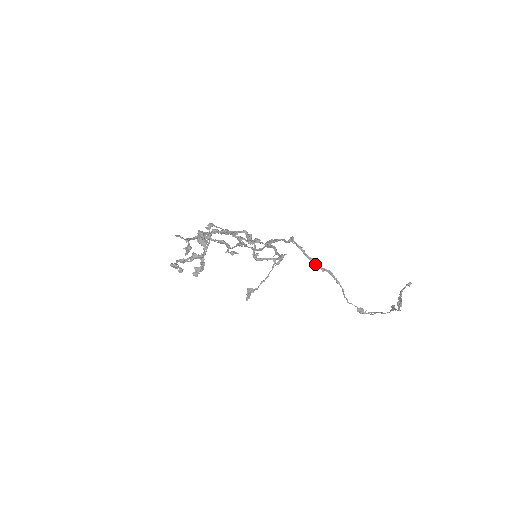
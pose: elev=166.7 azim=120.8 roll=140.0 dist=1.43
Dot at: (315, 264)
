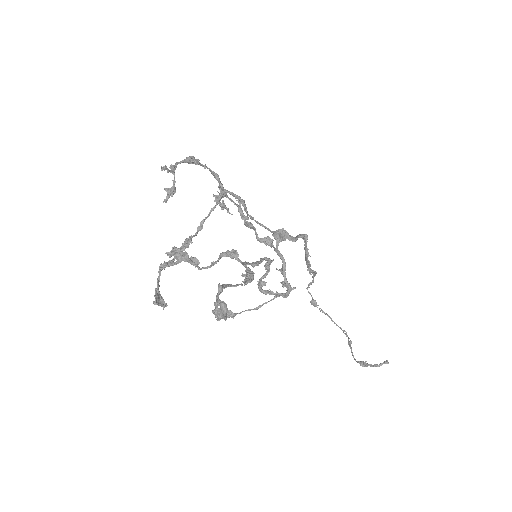
Dot at: (308, 267)
